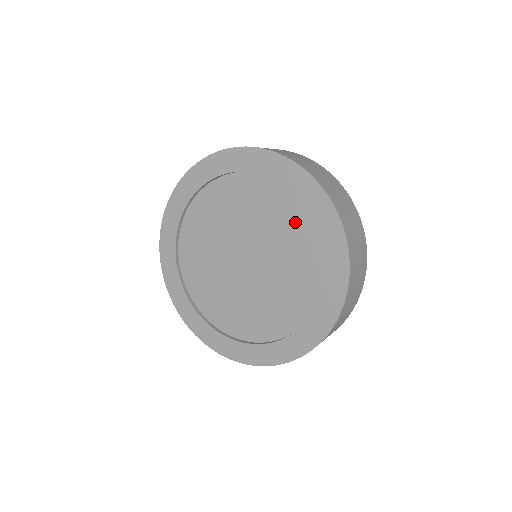
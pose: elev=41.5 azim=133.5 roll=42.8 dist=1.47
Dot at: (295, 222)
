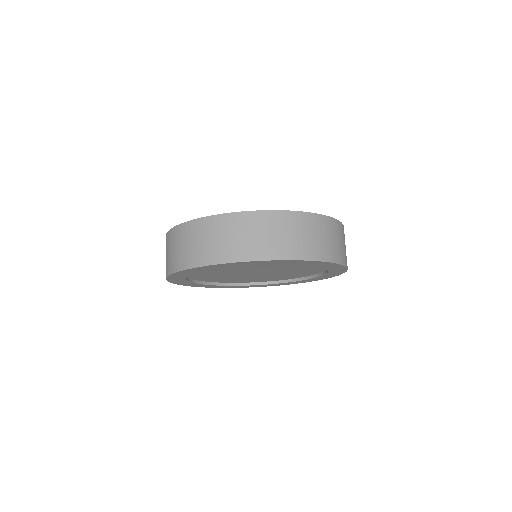
Dot at: occluded
